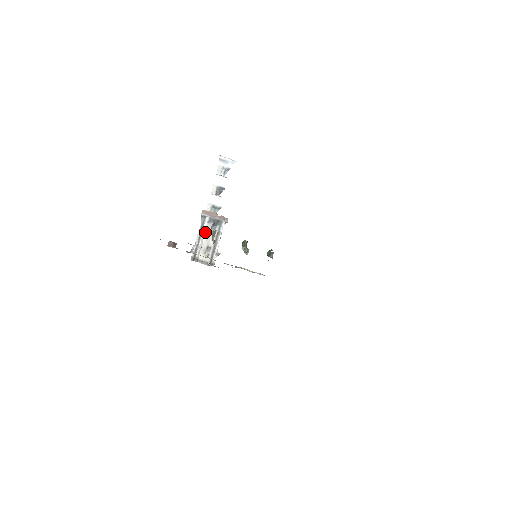
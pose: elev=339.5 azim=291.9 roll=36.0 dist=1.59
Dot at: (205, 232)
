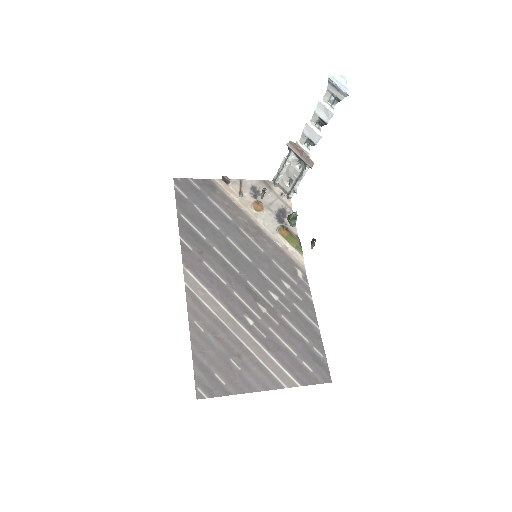
Dot at: (290, 163)
